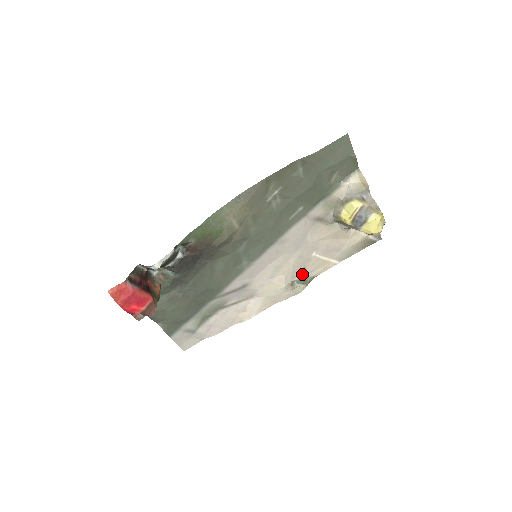
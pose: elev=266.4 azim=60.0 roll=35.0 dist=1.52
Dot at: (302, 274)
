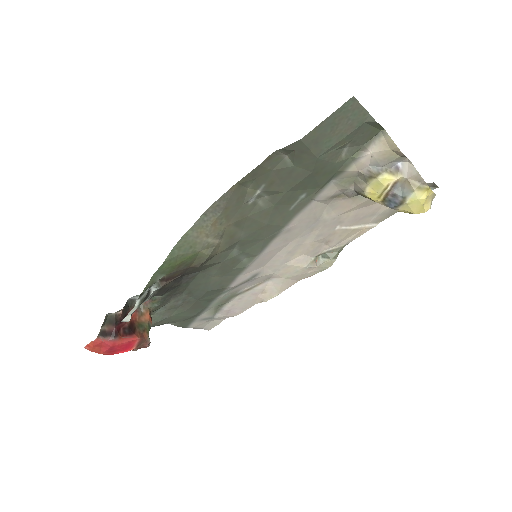
Dot at: (327, 247)
